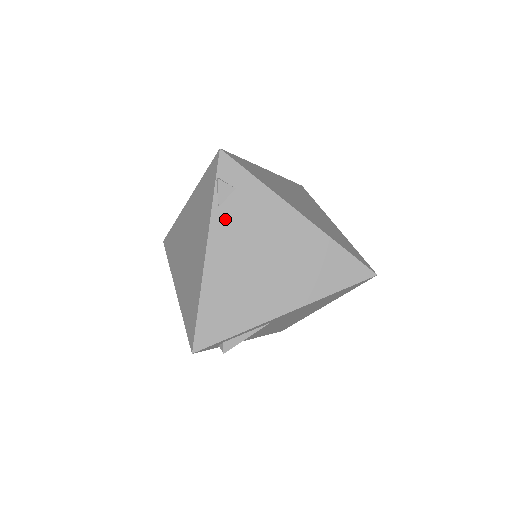
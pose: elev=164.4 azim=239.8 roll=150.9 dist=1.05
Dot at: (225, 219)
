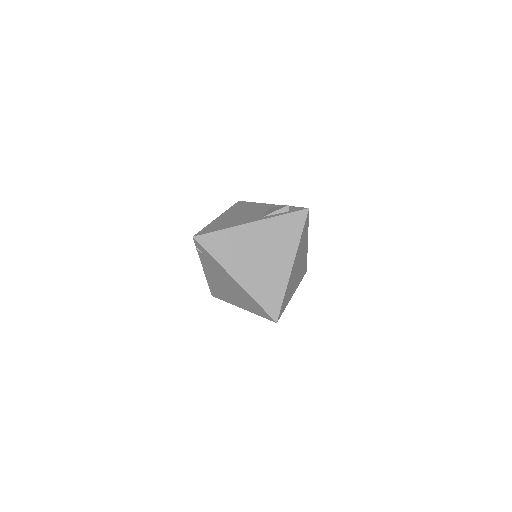
Dot at: (205, 263)
